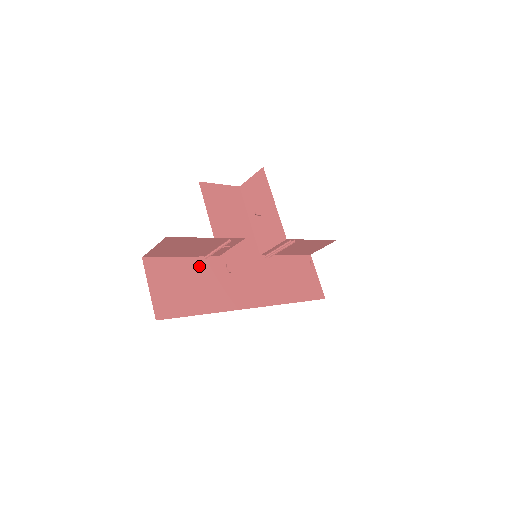
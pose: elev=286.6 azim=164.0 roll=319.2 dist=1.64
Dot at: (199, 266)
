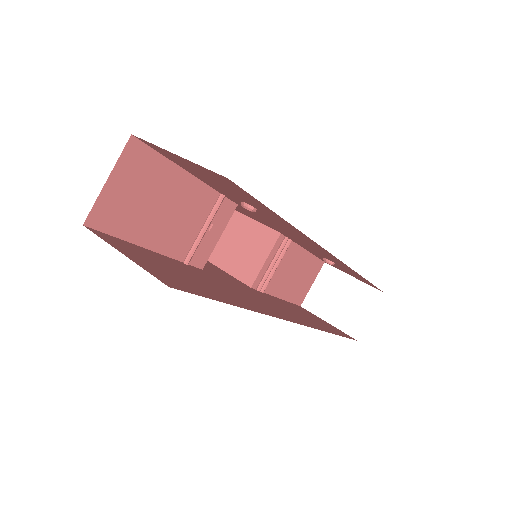
Dot at: (184, 267)
